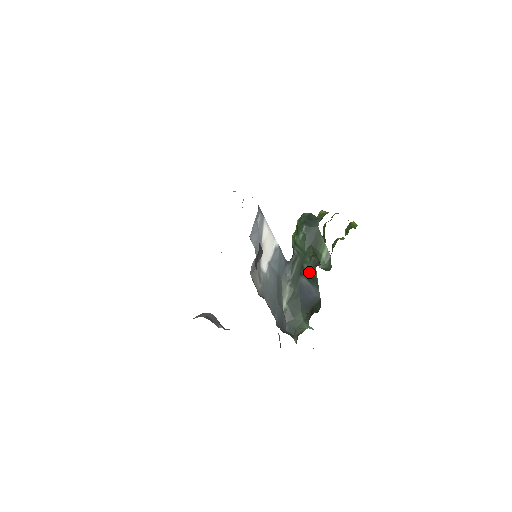
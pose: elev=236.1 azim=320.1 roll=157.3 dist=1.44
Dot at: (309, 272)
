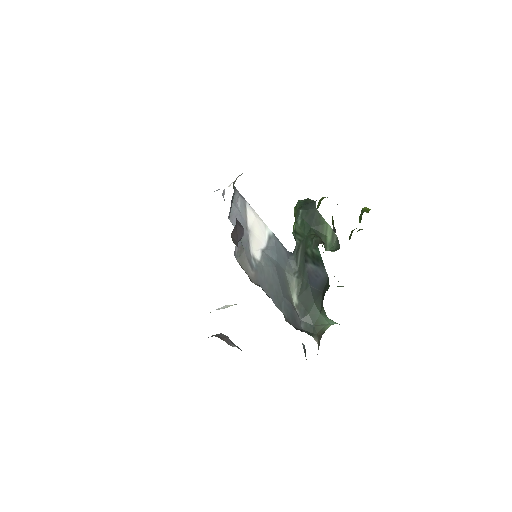
Dot at: (312, 254)
